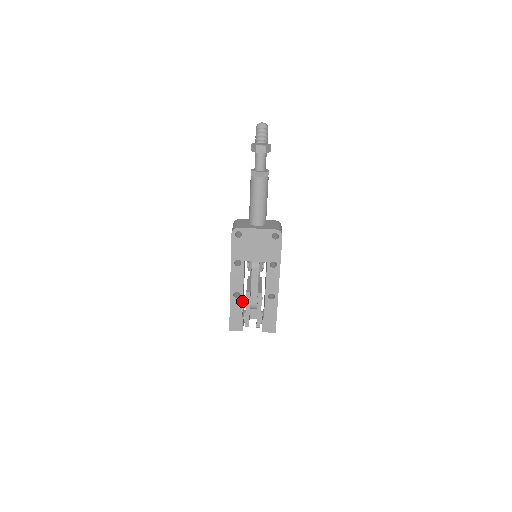
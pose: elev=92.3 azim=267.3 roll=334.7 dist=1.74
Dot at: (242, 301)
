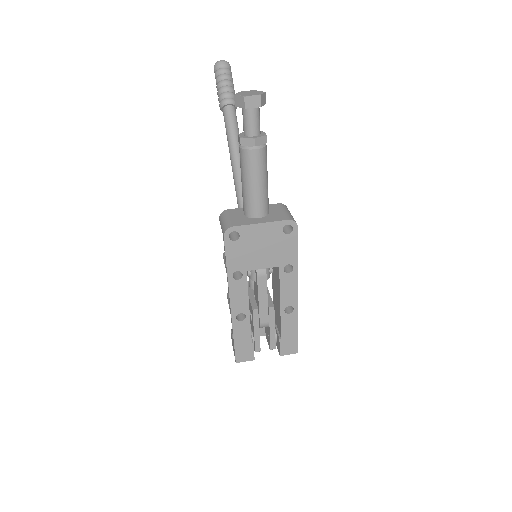
Dot at: (249, 323)
